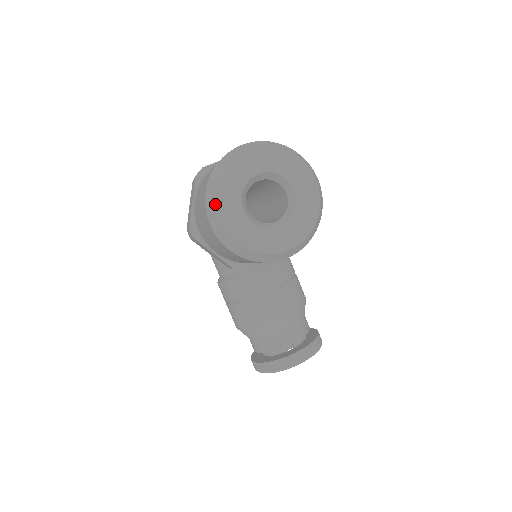
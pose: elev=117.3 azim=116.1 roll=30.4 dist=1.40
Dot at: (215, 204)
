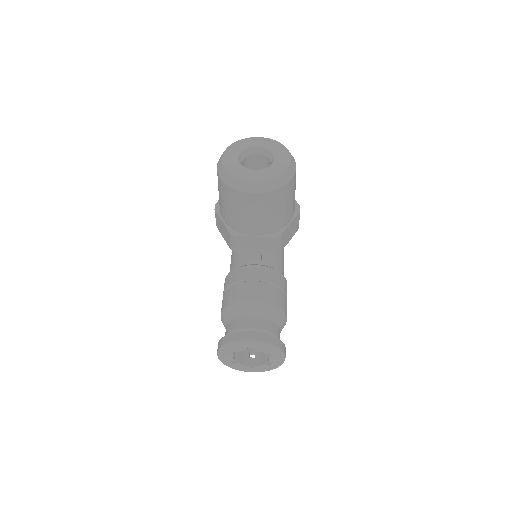
Dot at: (224, 151)
